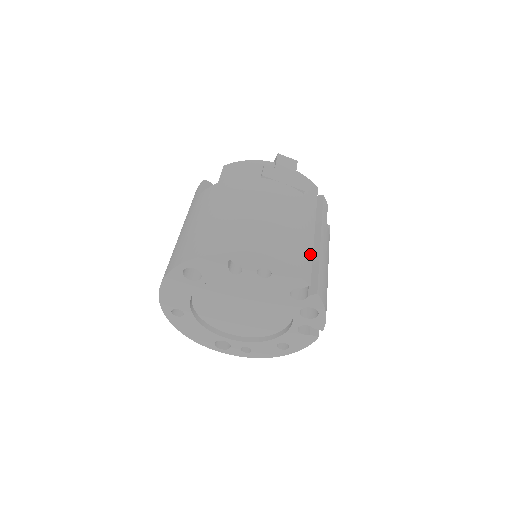
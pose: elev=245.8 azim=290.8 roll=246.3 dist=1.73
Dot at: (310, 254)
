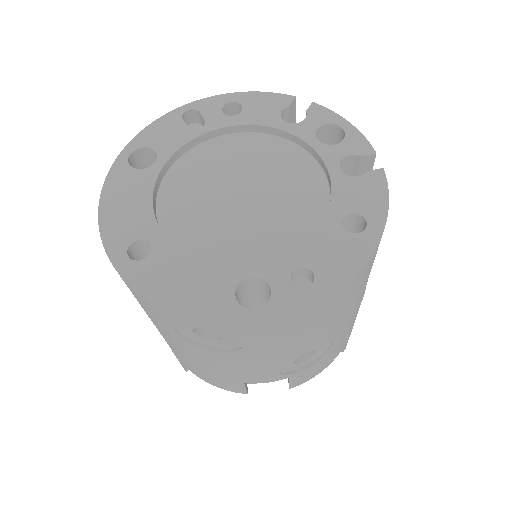
Dot at: occluded
